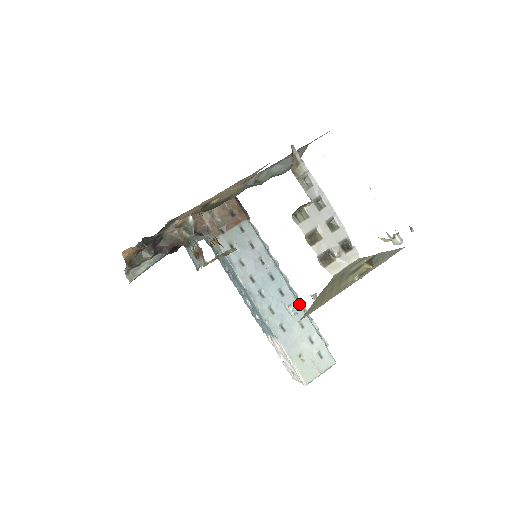
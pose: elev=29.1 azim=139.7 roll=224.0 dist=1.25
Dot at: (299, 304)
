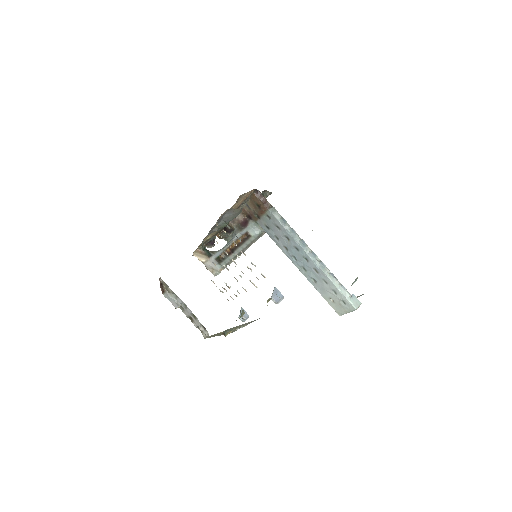
Dot at: (320, 268)
